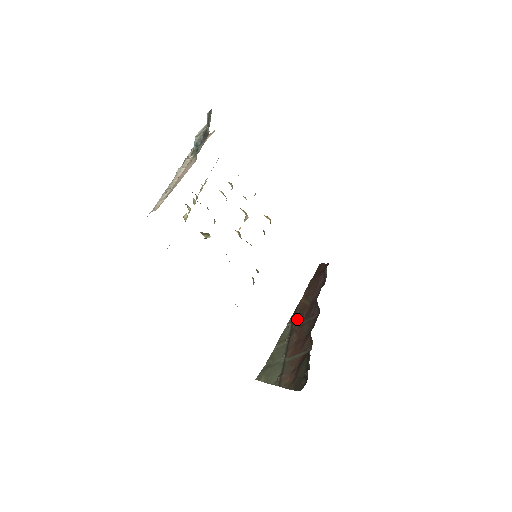
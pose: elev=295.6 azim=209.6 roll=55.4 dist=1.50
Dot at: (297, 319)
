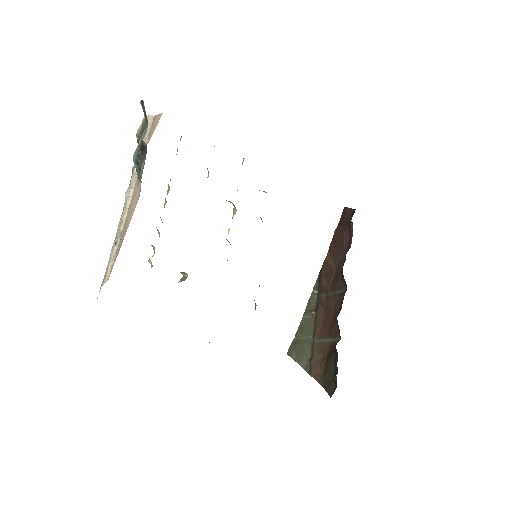
Dot at: occluded
